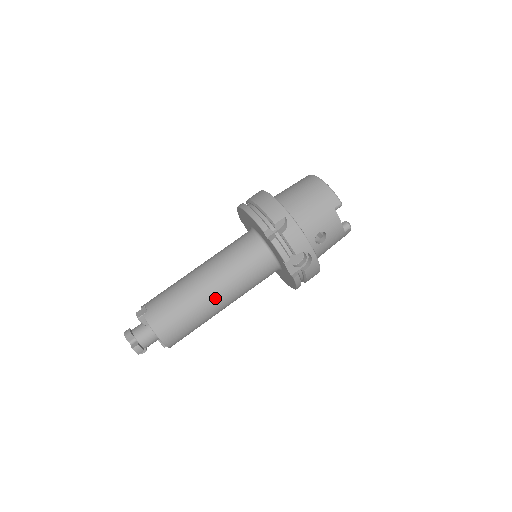
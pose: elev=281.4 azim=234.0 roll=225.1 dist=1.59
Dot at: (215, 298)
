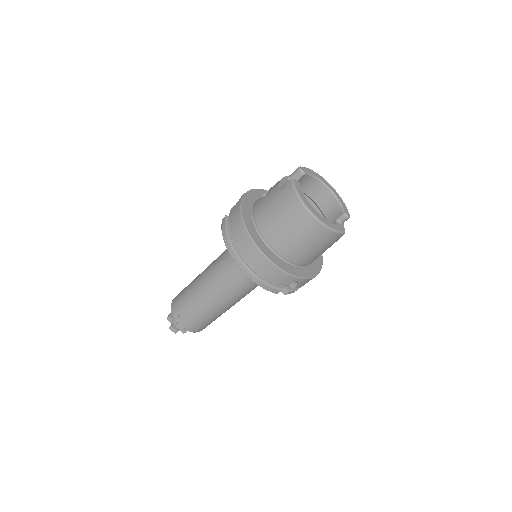
Dot at: occluded
